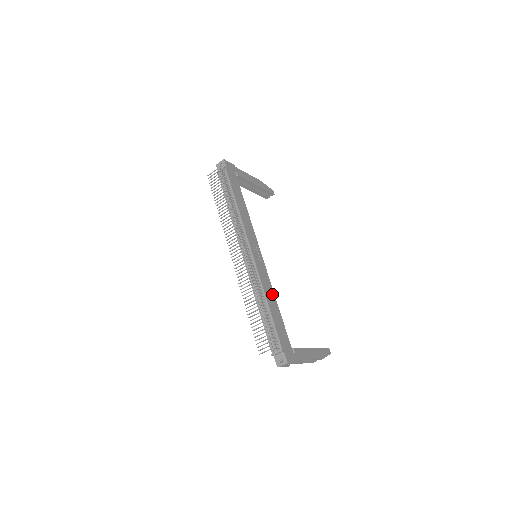
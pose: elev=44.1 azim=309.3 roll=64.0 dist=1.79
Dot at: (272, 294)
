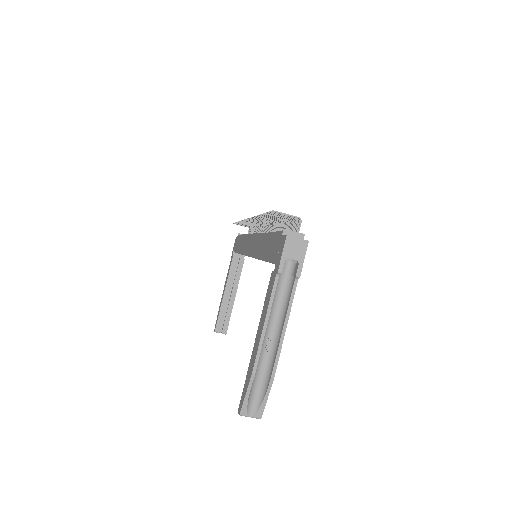
Dot at: occluded
